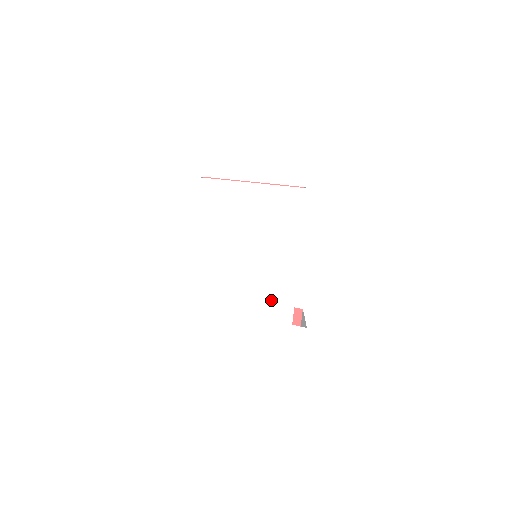
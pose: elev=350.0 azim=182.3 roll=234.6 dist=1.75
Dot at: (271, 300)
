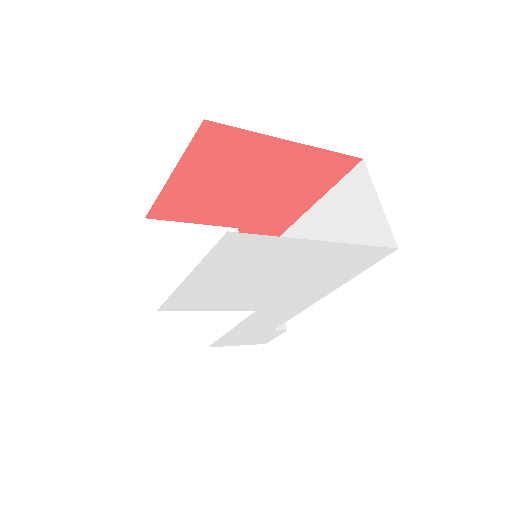
Dot at: (263, 320)
